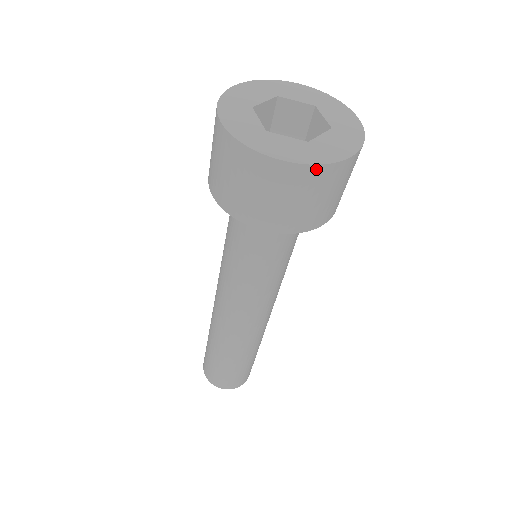
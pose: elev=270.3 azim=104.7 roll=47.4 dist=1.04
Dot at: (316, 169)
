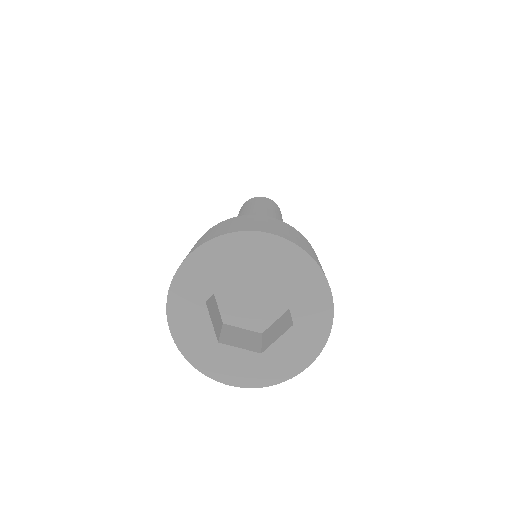
Dot at: (265, 384)
